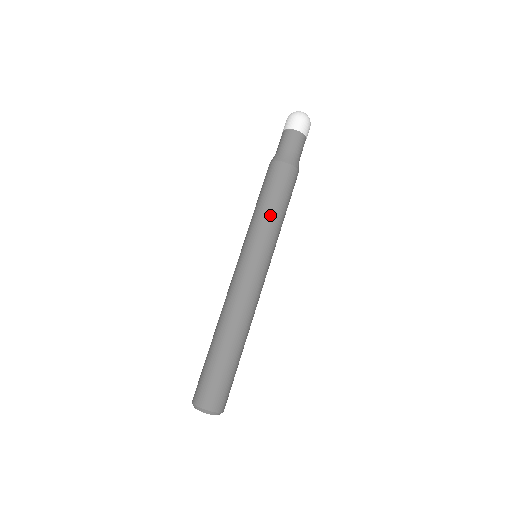
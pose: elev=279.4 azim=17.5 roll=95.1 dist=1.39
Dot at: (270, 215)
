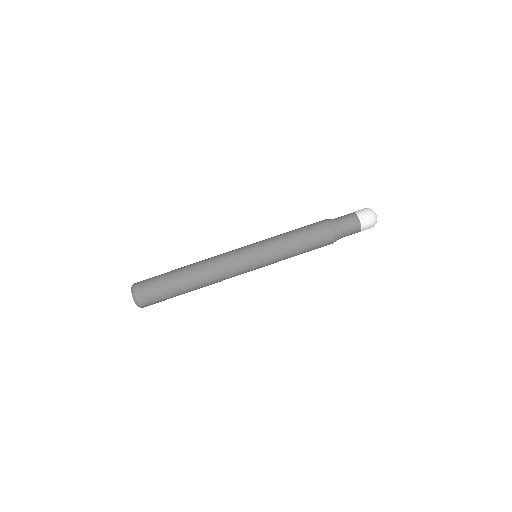
Dot at: (285, 236)
